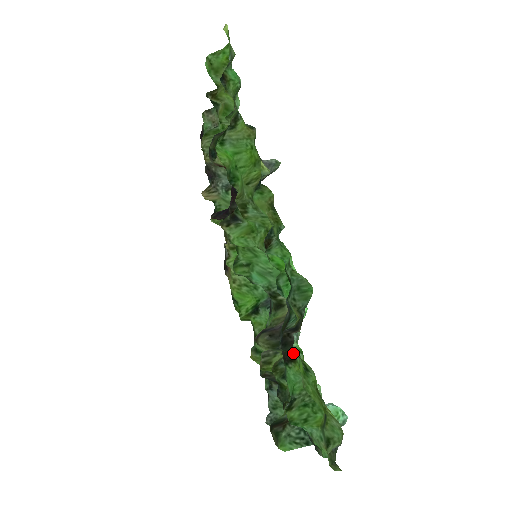
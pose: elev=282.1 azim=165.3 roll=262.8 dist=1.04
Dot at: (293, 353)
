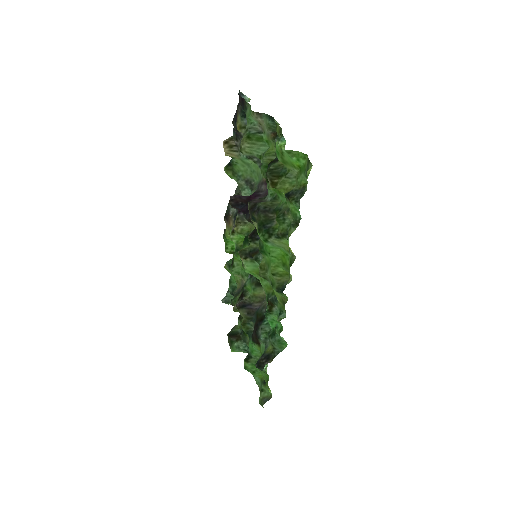
Dot at: (260, 343)
